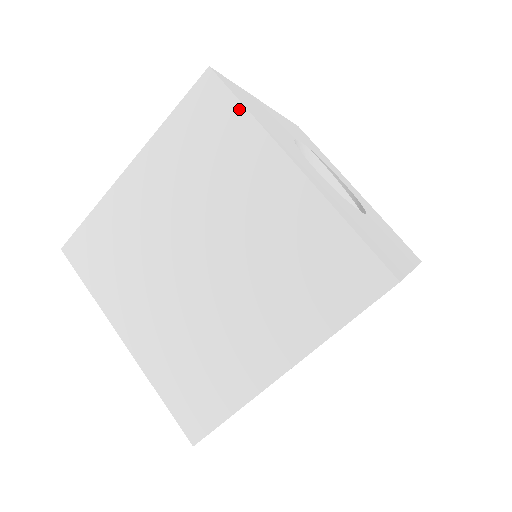
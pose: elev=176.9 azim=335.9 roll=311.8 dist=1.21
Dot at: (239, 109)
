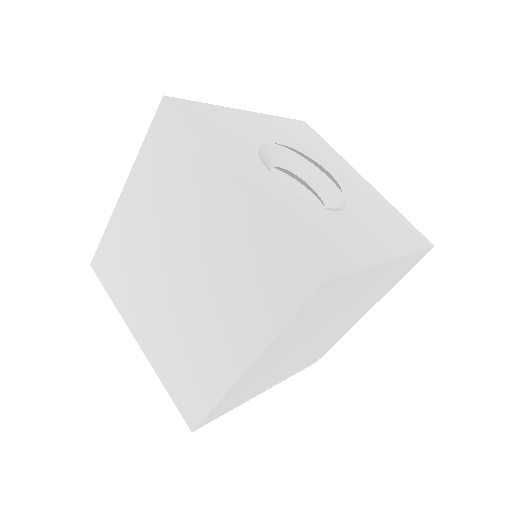
Dot at: (352, 276)
